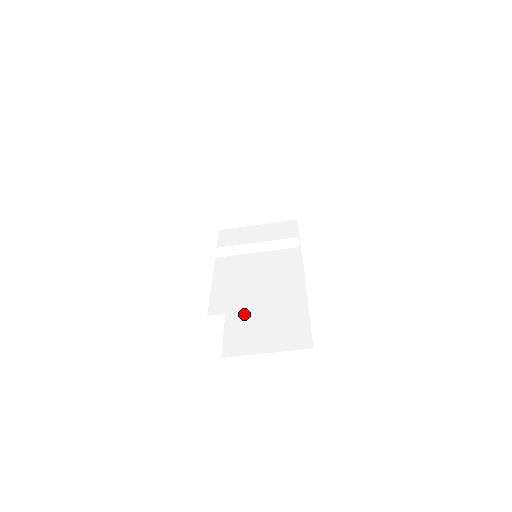
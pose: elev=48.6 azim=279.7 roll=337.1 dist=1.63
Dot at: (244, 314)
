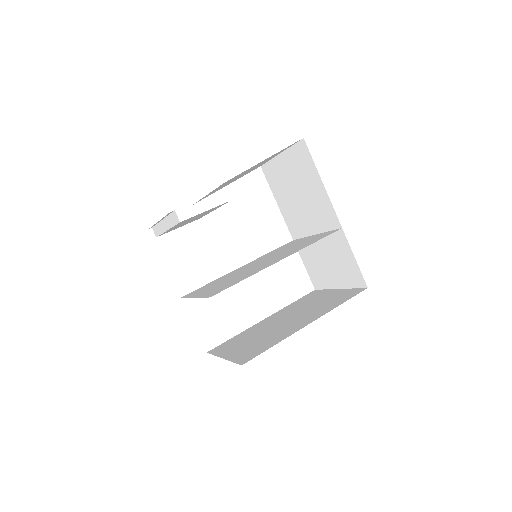
Dot at: (263, 325)
